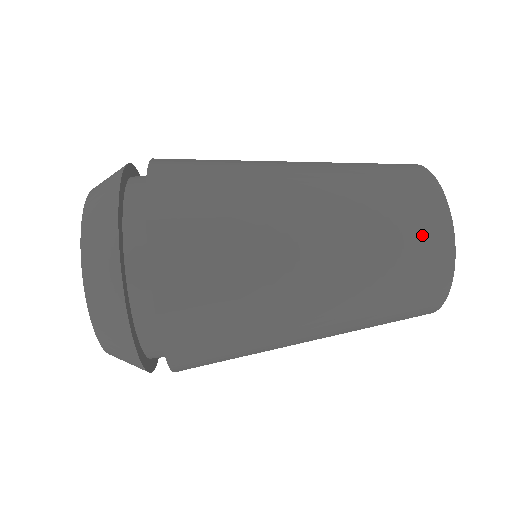
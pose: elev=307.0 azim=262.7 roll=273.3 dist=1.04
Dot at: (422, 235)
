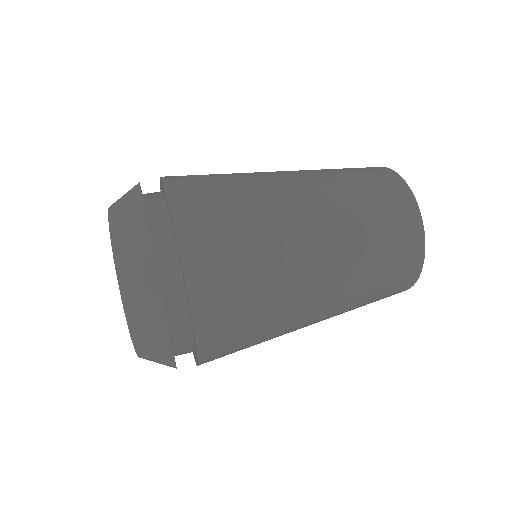
Dot at: (381, 183)
